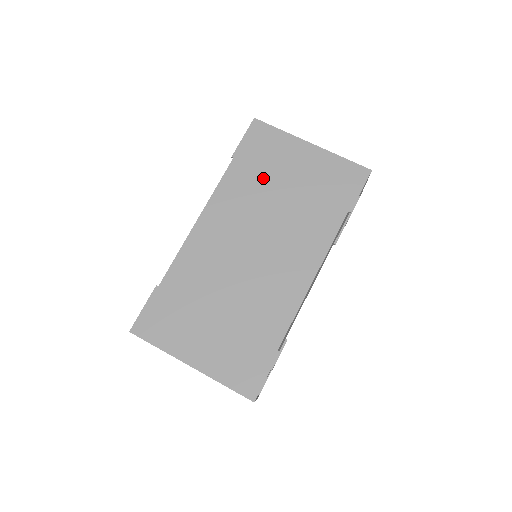
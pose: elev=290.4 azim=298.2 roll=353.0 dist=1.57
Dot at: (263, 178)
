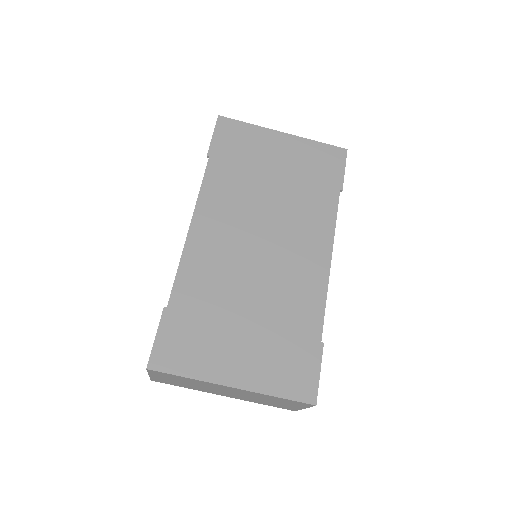
Dot at: (247, 172)
